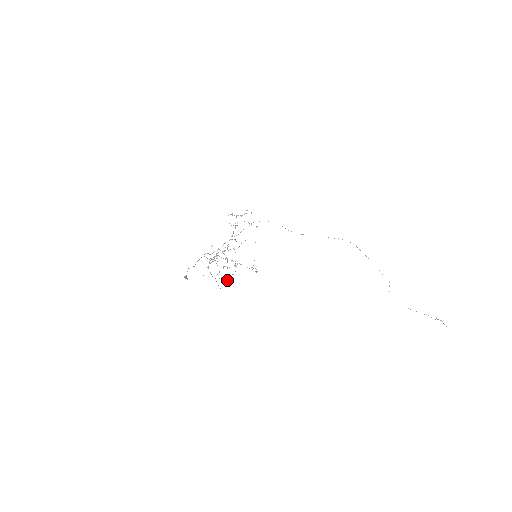
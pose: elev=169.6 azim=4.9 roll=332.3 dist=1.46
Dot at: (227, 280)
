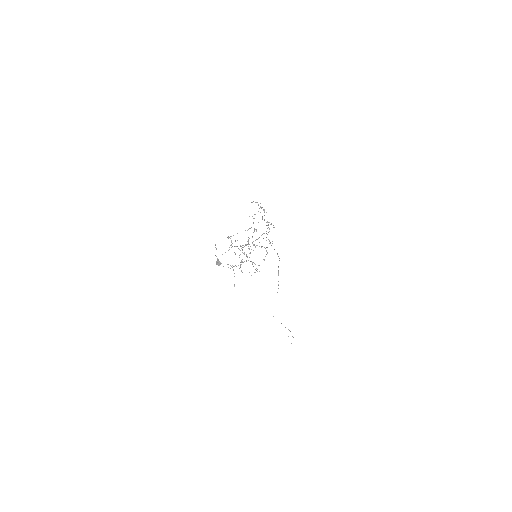
Dot at: occluded
